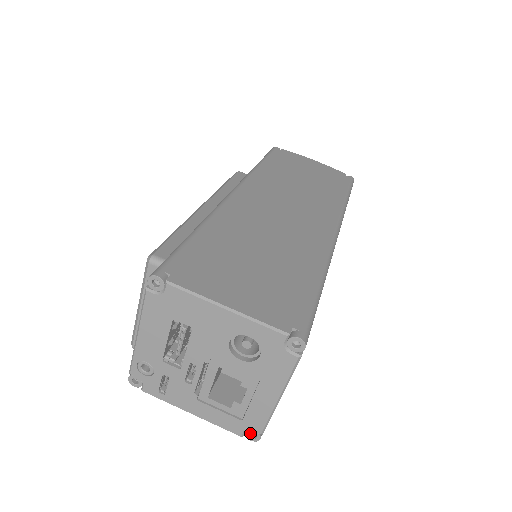
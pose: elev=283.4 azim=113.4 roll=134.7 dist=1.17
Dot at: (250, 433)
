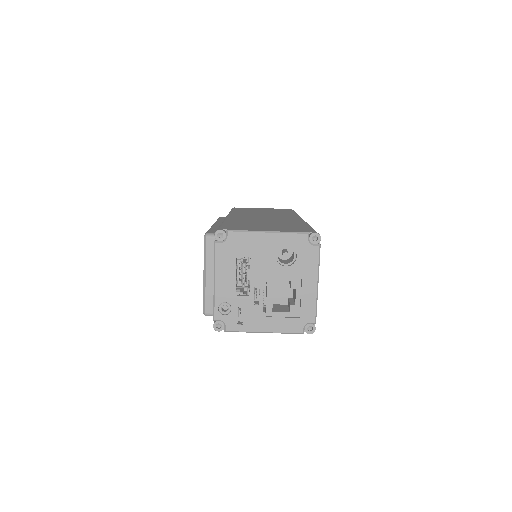
Dot at: (307, 330)
